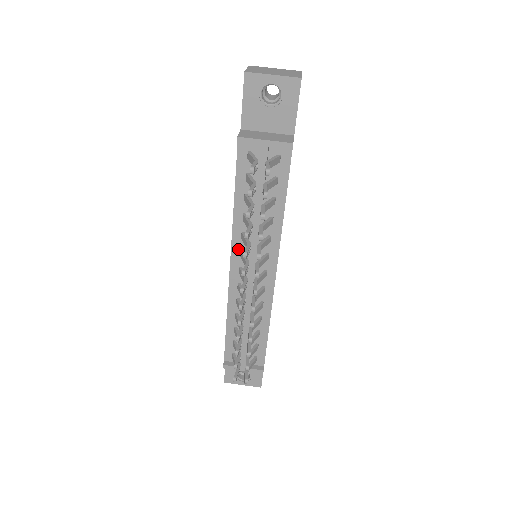
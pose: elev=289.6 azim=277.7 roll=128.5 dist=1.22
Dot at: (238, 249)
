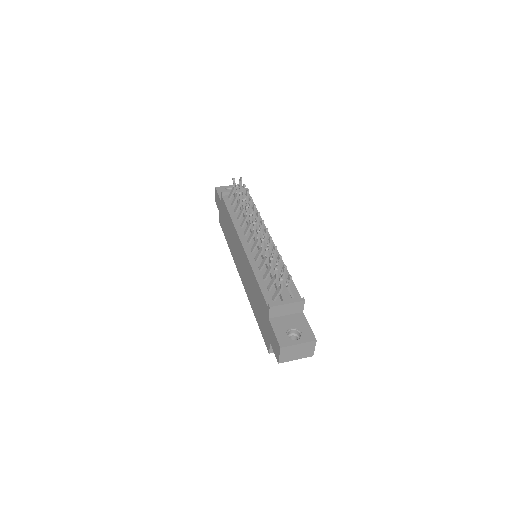
Dot at: (242, 233)
